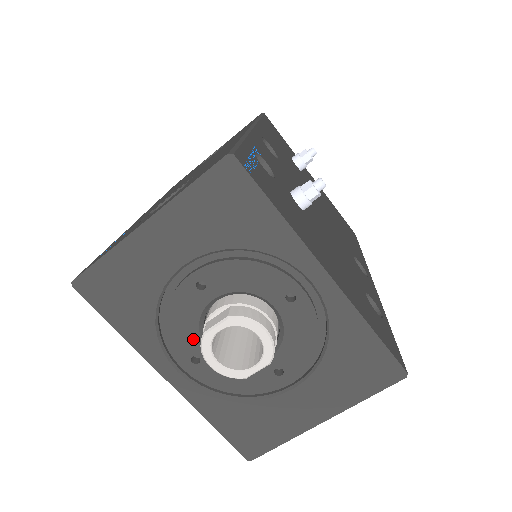
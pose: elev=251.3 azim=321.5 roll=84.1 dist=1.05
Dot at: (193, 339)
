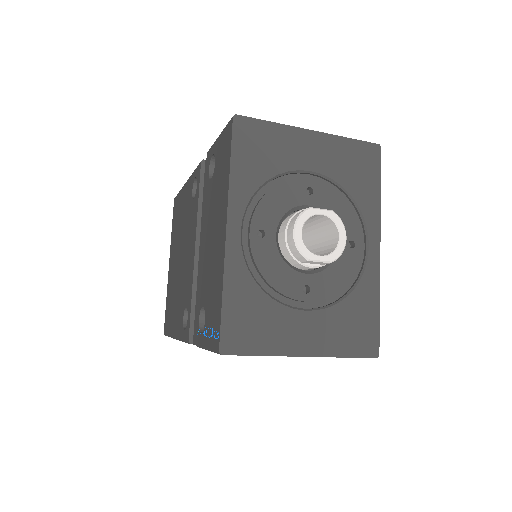
Dot at: (274, 218)
